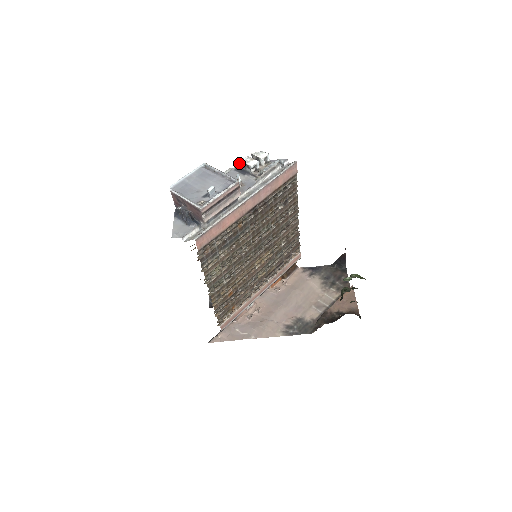
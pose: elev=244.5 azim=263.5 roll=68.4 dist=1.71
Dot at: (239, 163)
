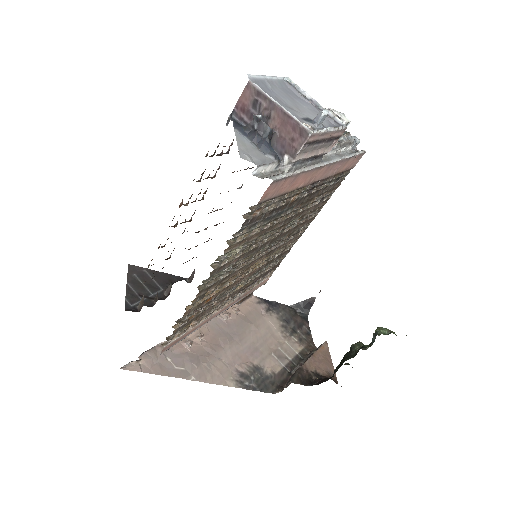
Dot at: occluded
